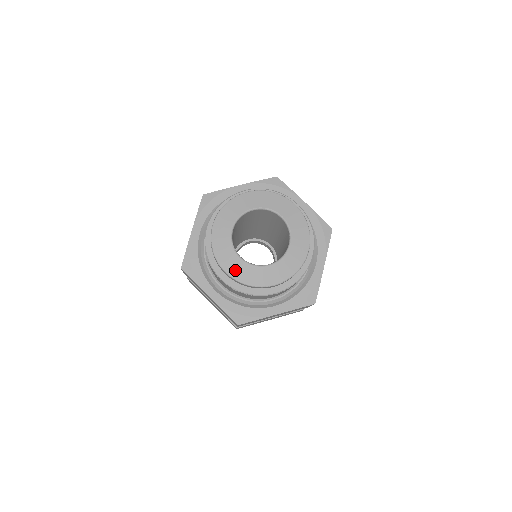
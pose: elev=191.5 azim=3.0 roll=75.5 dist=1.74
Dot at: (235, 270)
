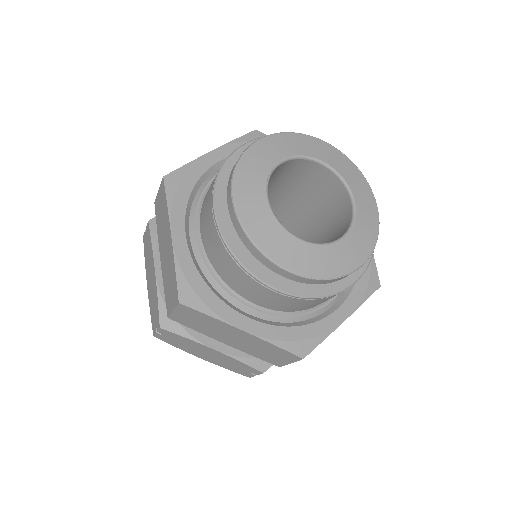
Dot at: (249, 208)
